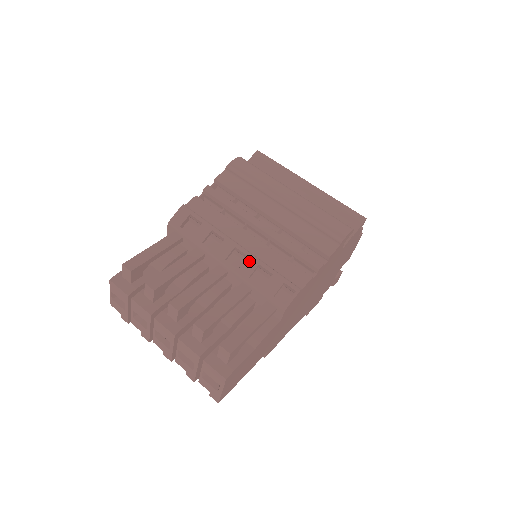
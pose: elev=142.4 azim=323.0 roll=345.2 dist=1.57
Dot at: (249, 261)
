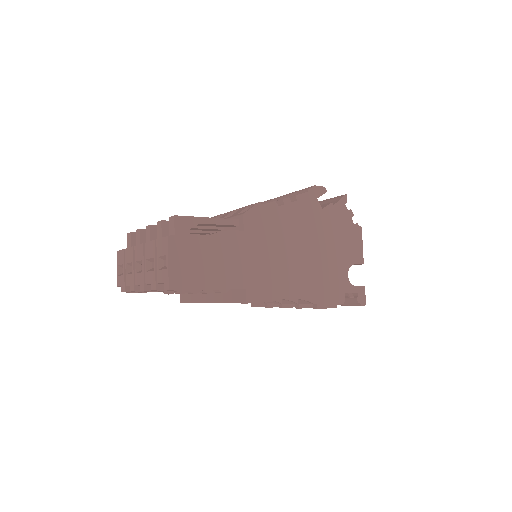
Dot at: (226, 214)
